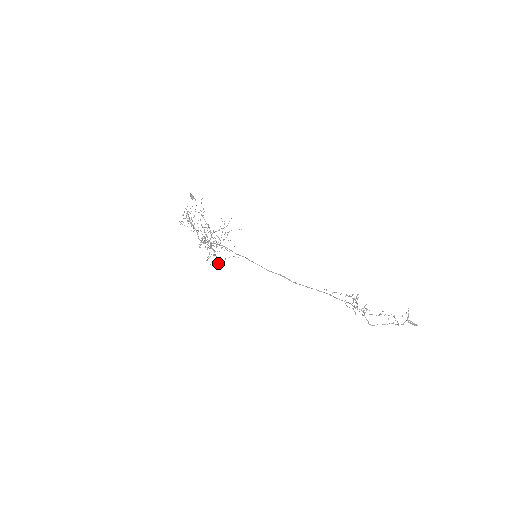
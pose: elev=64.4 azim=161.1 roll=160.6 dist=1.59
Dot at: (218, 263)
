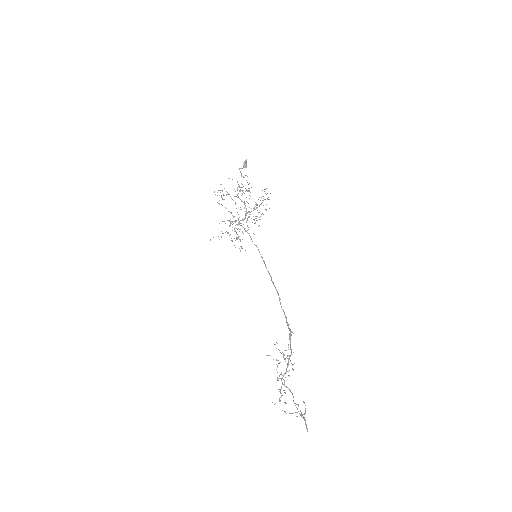
Dot at: occluded
